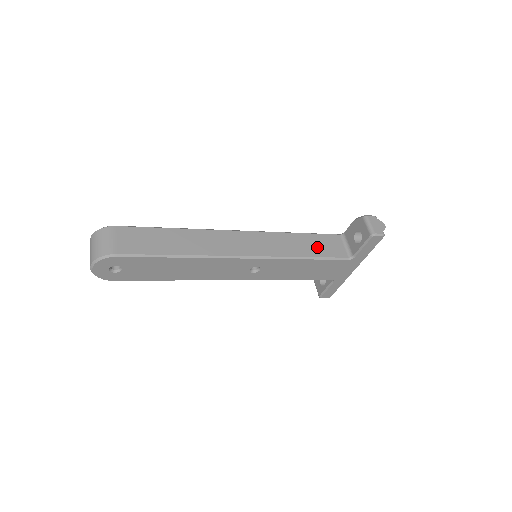
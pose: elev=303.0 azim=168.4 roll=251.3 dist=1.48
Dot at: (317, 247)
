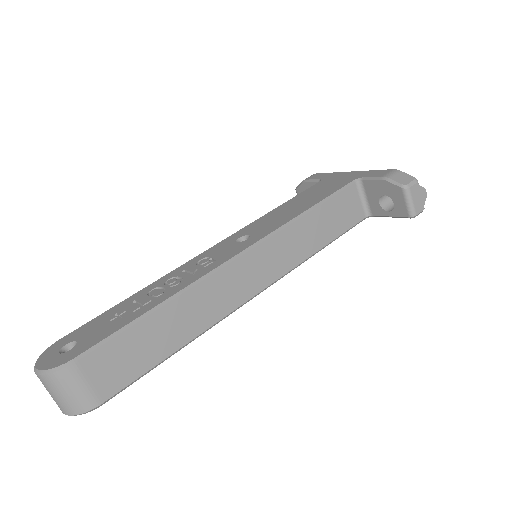
Dot at: (333, 223)
